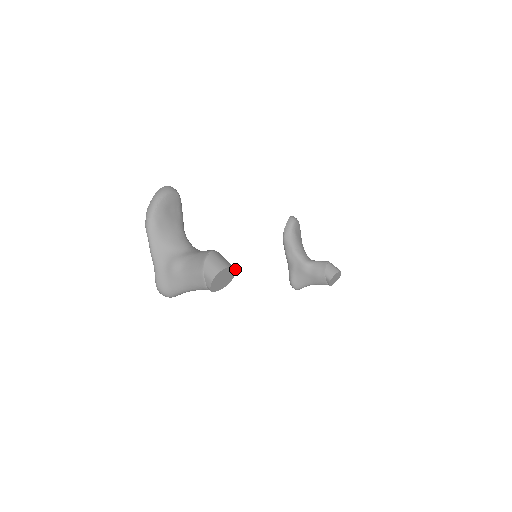
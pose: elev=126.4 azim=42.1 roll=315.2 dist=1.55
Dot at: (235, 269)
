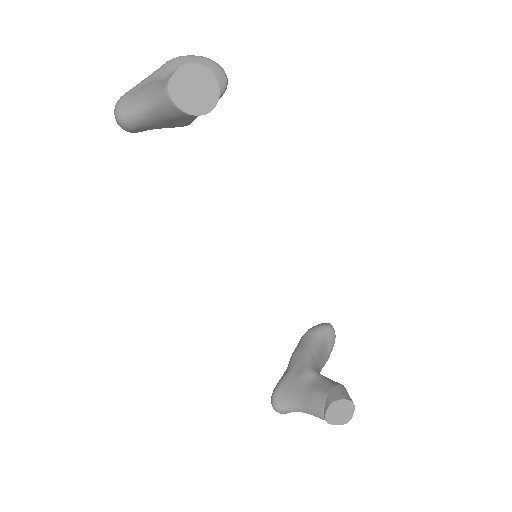
Dot at: occluded
